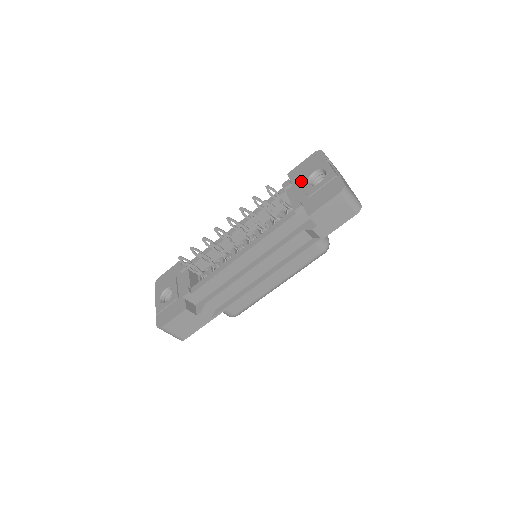
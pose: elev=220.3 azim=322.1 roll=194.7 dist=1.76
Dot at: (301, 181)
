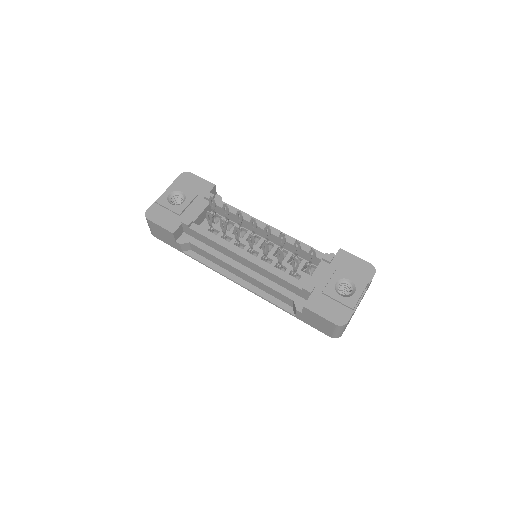
Dot at: (336, 272)
